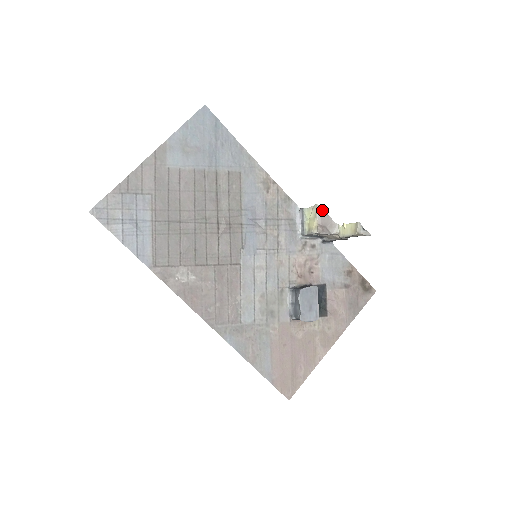
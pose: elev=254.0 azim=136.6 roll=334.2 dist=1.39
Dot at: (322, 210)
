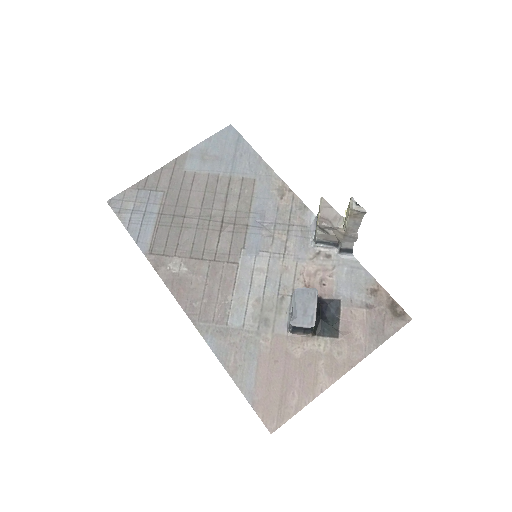
Dot at: (326, 202)
